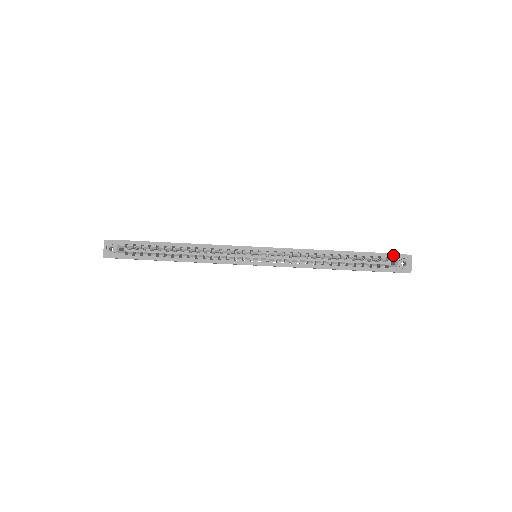
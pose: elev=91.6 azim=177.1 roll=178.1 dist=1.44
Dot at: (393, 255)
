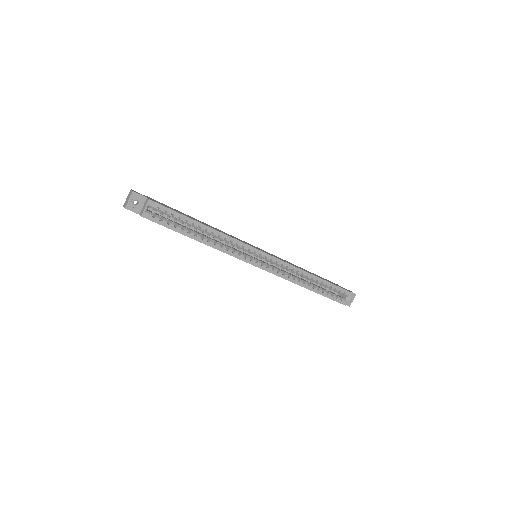
Dot at: (348, 292)
